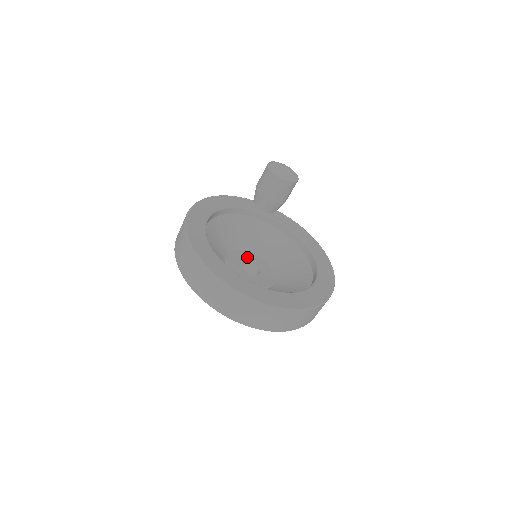
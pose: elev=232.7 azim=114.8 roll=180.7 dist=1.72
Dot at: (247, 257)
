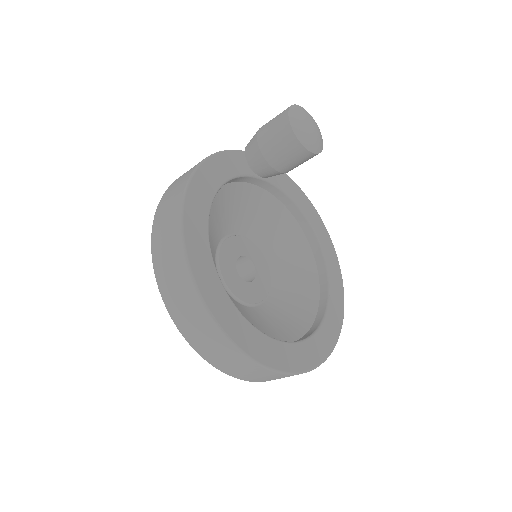
Dot at: (237, 249)
